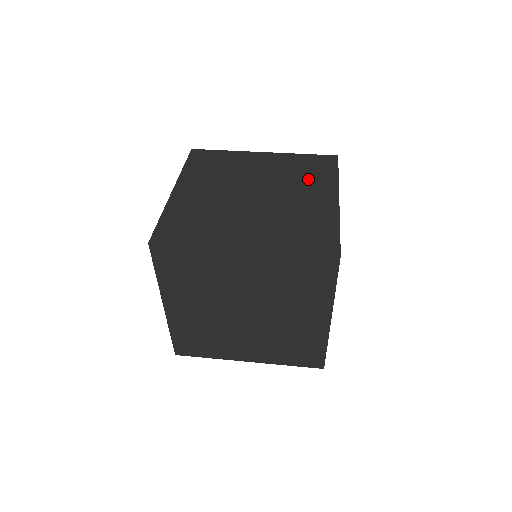
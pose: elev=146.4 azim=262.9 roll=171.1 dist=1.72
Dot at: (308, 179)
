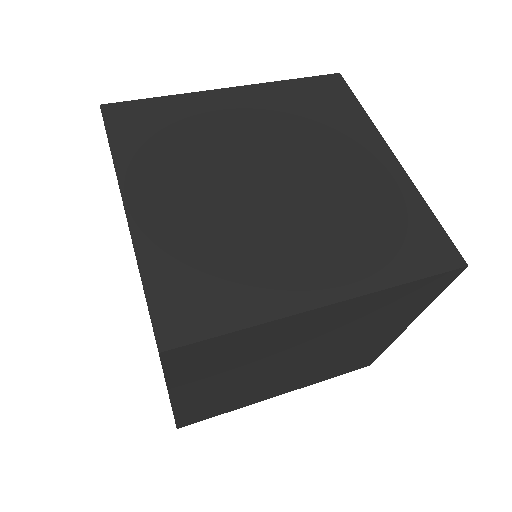
Dot at: (329, 128)
